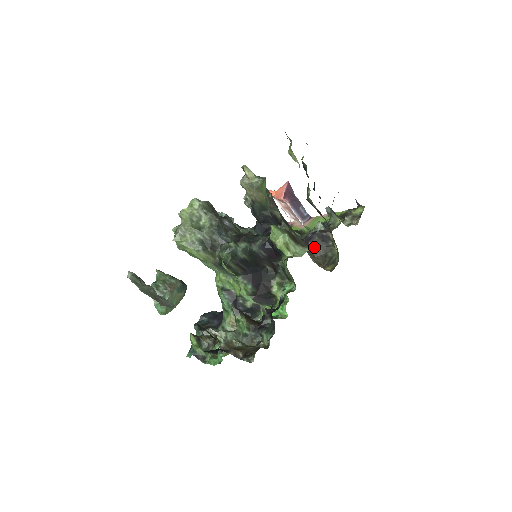
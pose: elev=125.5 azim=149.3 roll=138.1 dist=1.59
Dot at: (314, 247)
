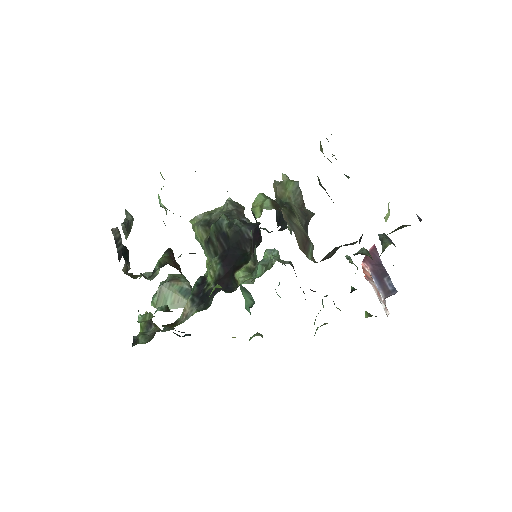
Dot at: (327, 255)
